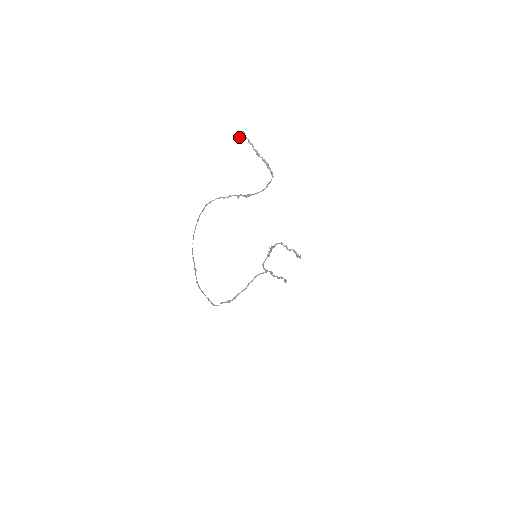
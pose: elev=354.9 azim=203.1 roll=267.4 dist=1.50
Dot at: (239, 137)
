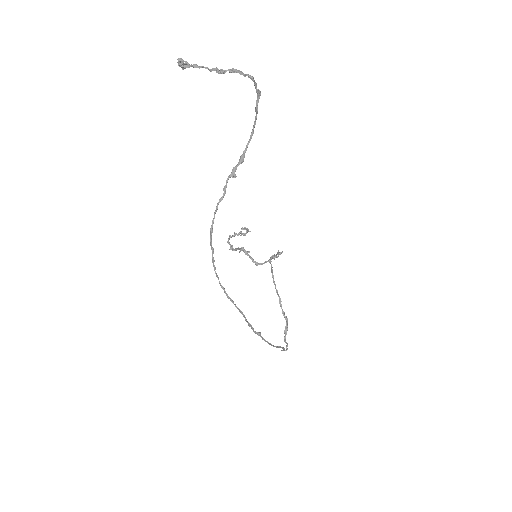
Dot at: occluded
